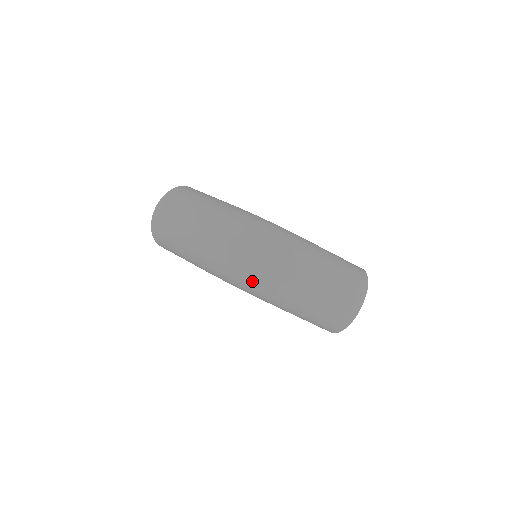
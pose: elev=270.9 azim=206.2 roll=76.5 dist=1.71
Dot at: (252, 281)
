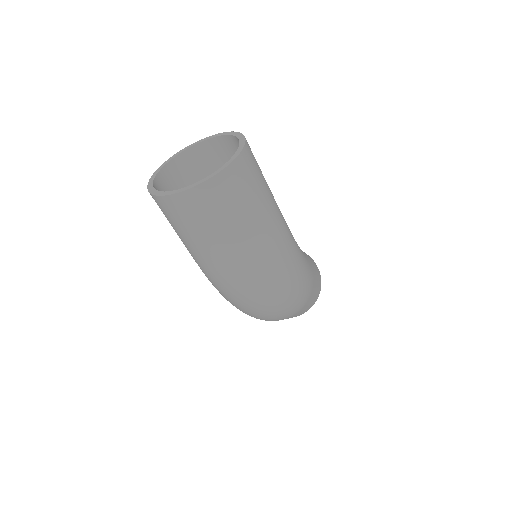
Dot at: (246, 313)
